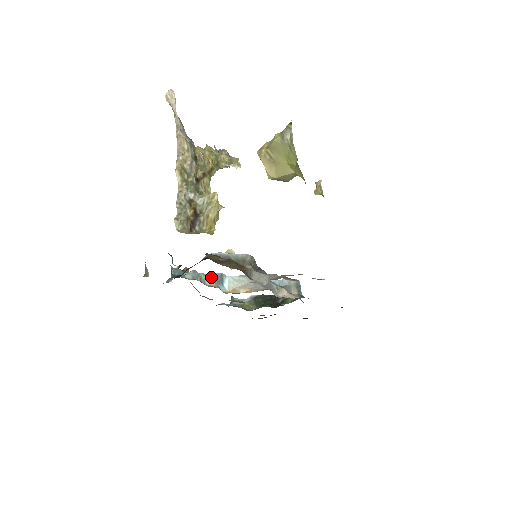
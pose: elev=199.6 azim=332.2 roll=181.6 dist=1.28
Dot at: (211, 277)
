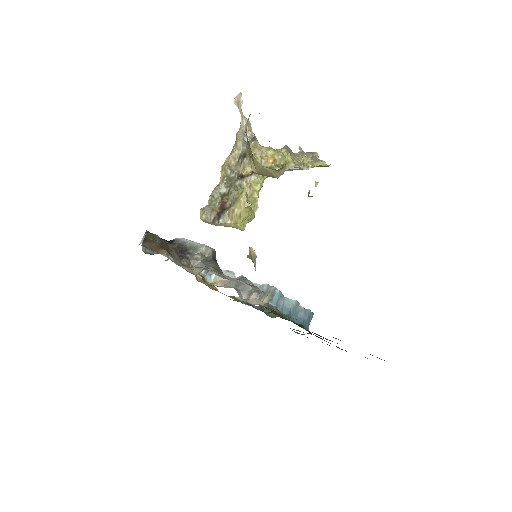
Dot at: occluded
